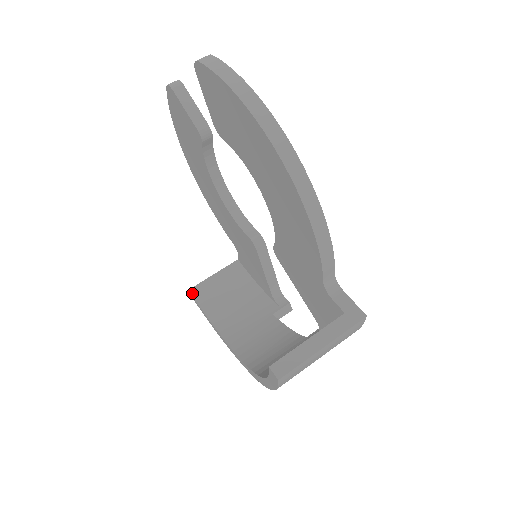
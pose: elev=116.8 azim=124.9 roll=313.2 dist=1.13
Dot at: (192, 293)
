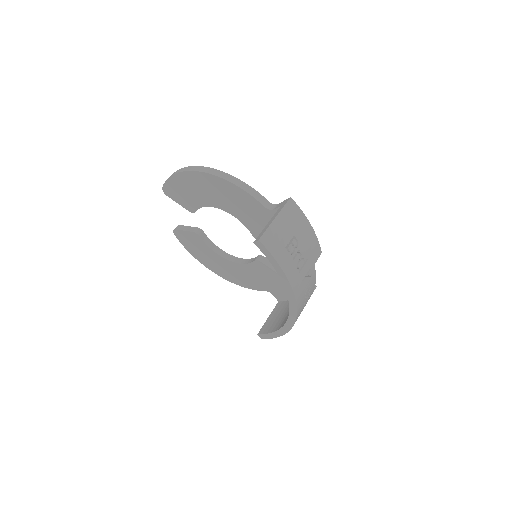
Dot at: (260, 333)
